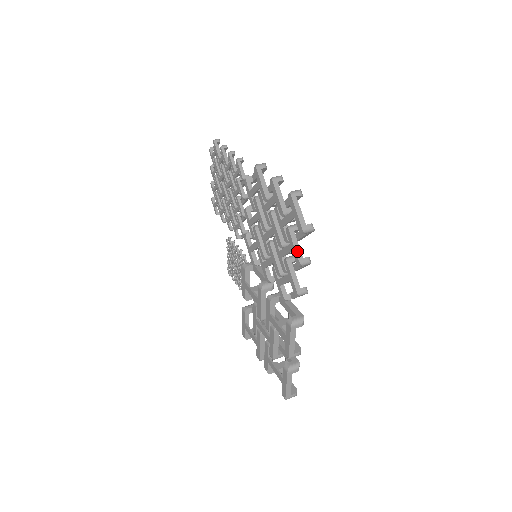
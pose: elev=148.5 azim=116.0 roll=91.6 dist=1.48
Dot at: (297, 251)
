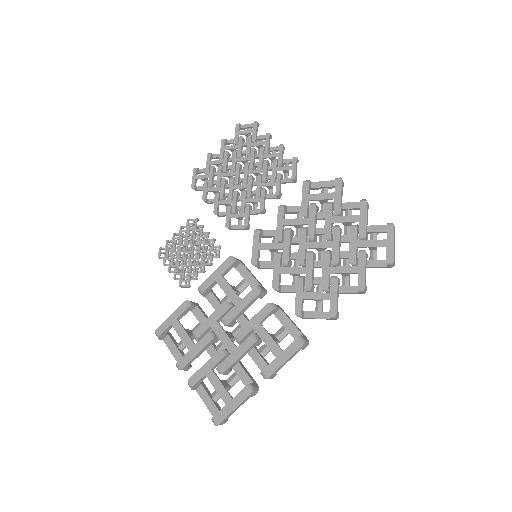
Dot at: (365, 276)
